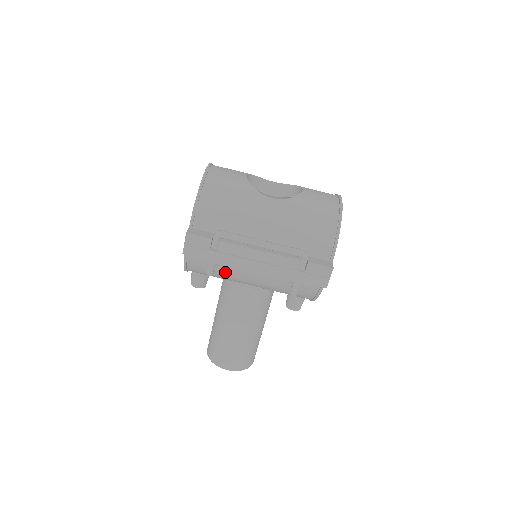
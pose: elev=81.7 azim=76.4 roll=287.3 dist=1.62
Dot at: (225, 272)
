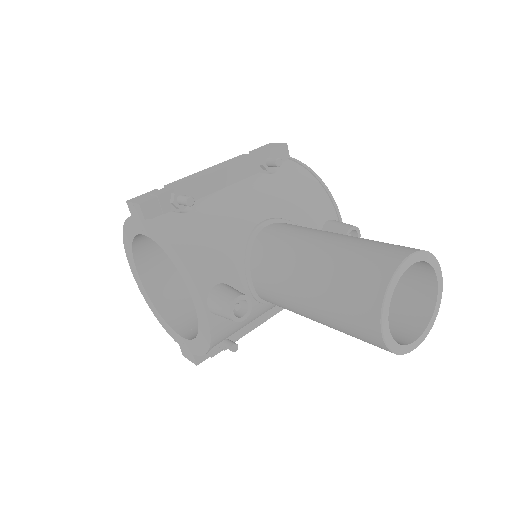
Dot at: (213, 213)
